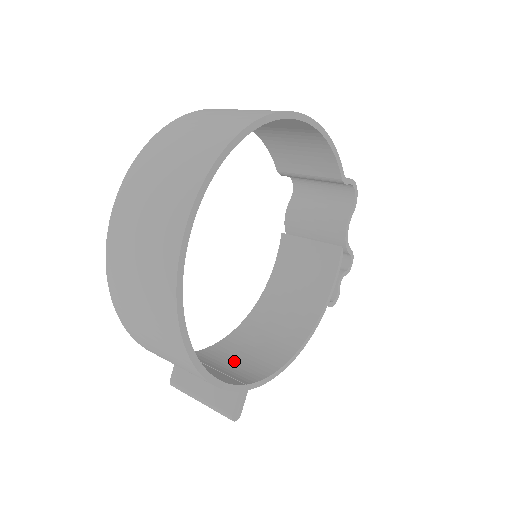
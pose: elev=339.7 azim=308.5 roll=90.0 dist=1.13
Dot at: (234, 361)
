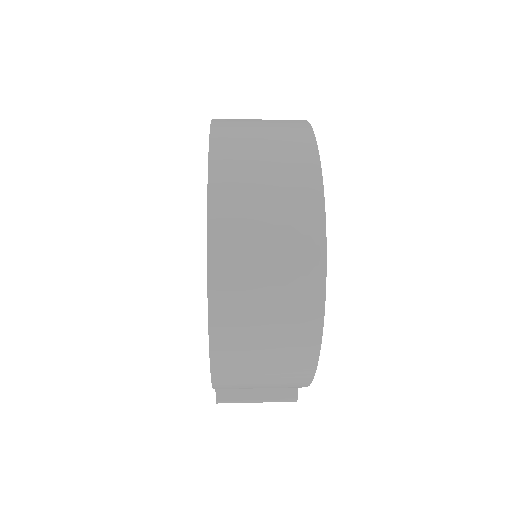
Dot at: occluded
